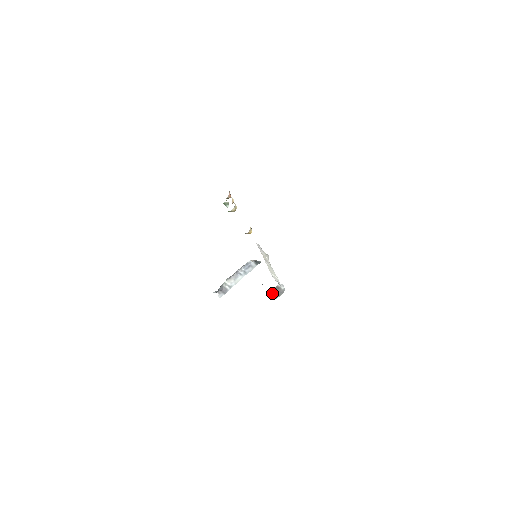
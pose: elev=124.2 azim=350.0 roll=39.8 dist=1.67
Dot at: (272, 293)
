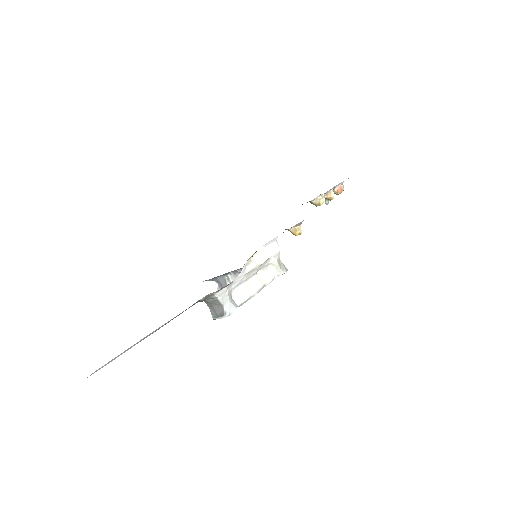
Dot at: (210, 305)
